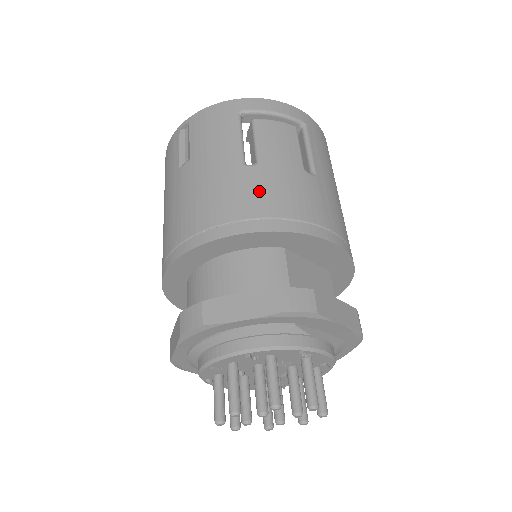
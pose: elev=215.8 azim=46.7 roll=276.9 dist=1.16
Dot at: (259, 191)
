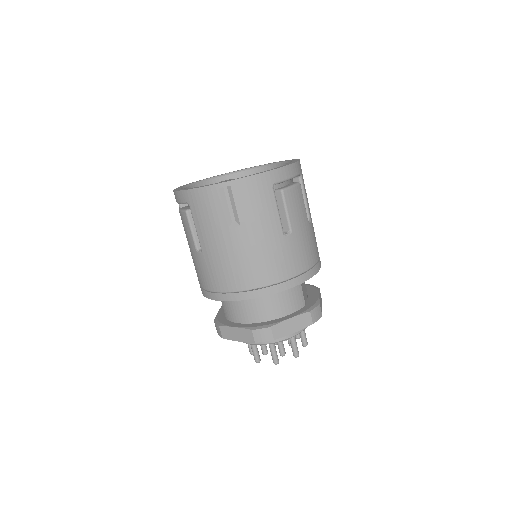
Dot at: (296, 255)
